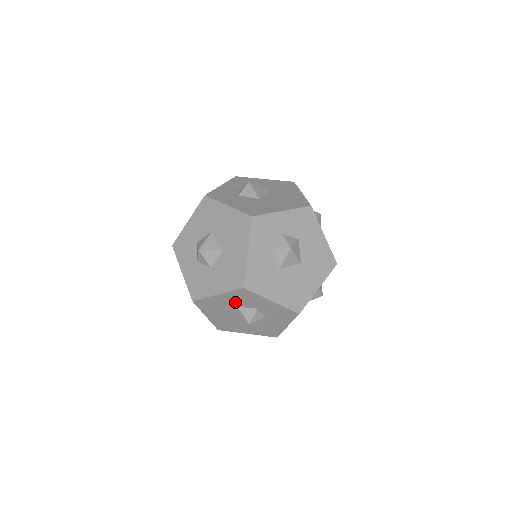
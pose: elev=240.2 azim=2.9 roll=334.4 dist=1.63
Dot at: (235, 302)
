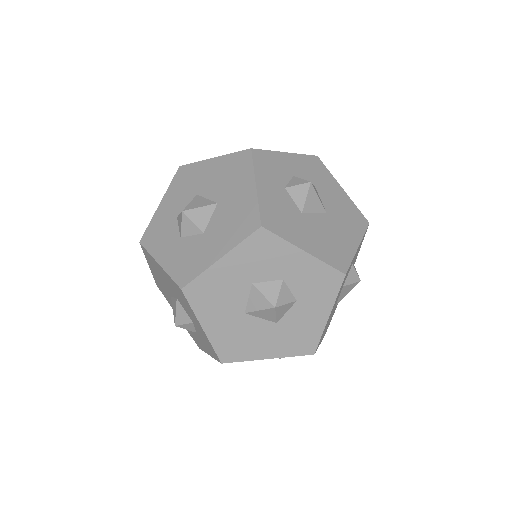
Dot at: (248, 271)
